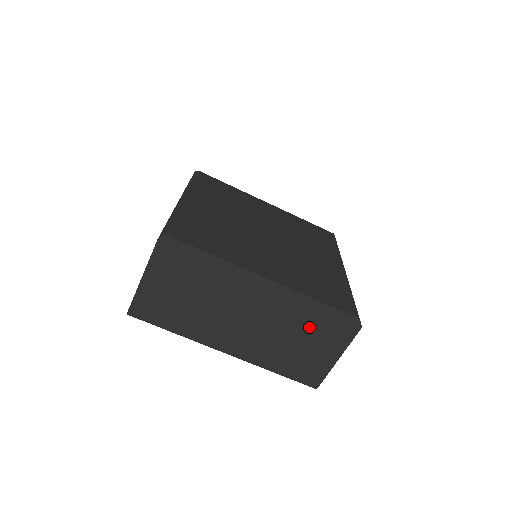
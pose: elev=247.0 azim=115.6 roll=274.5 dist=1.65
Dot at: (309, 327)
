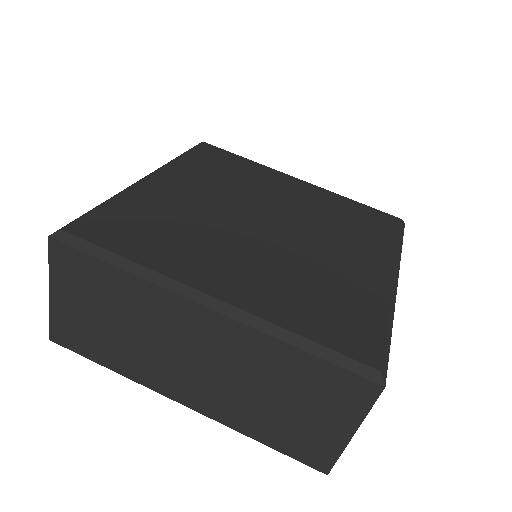
Dot at: (293, 378)
